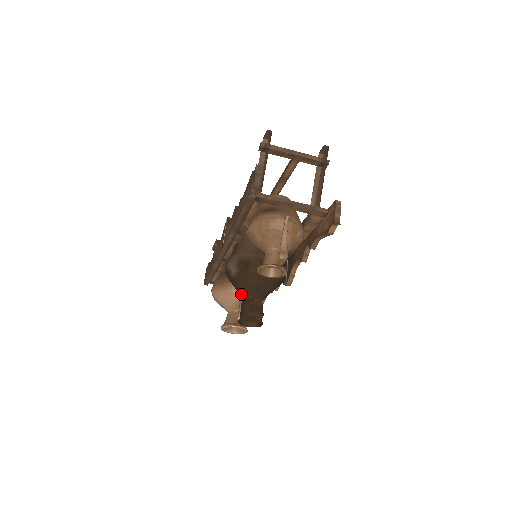
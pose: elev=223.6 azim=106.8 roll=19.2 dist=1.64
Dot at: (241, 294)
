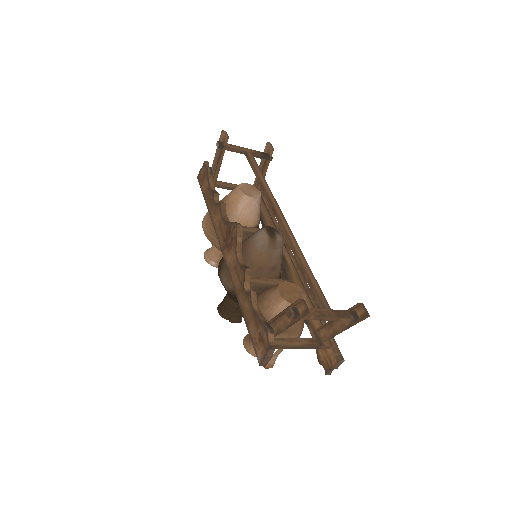
Dot at: occluded
